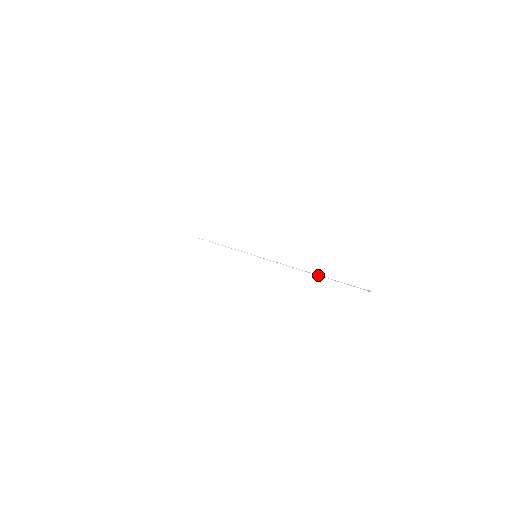
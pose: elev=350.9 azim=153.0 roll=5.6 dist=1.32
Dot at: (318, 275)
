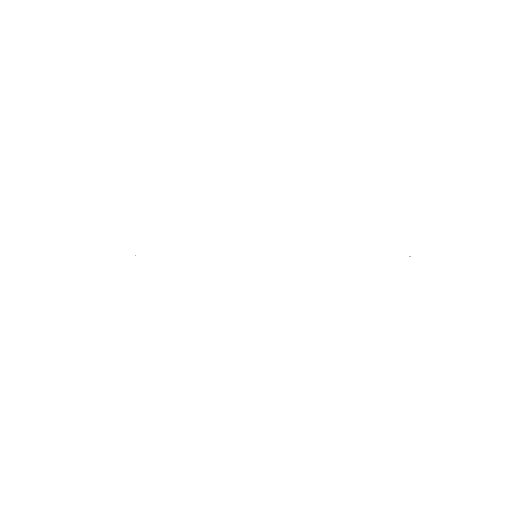
Dot at: occluded
